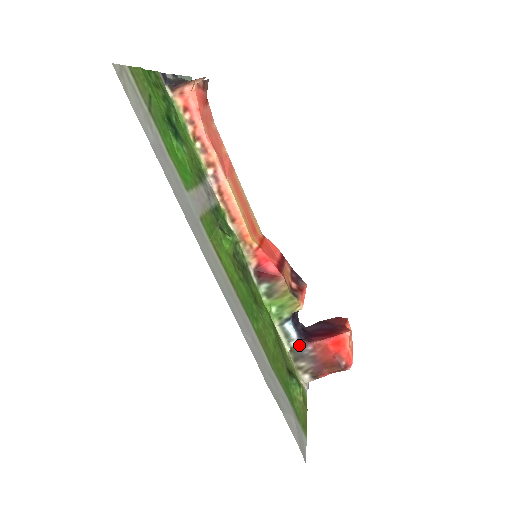
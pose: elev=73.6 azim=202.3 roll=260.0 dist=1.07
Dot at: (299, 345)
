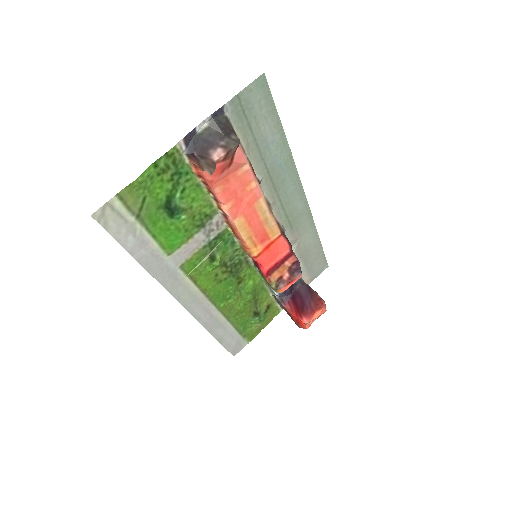
Dot at: (278, 299)
